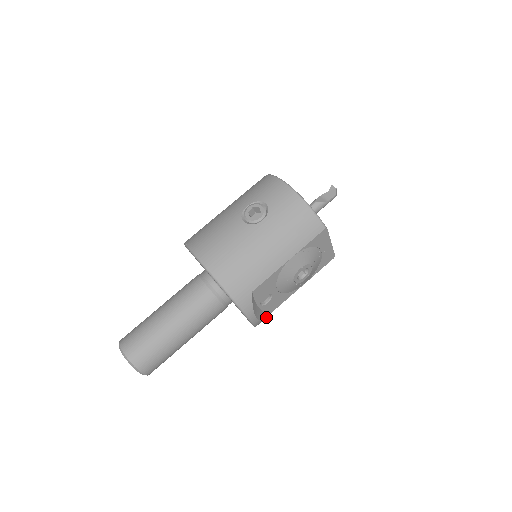
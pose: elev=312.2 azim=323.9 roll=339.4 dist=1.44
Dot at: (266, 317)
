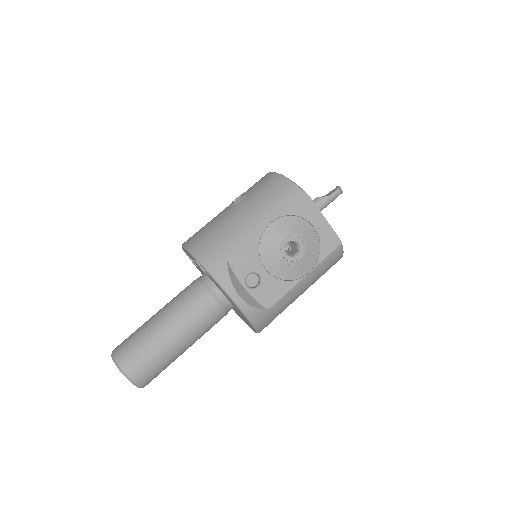
Dot at: (262, 309)
